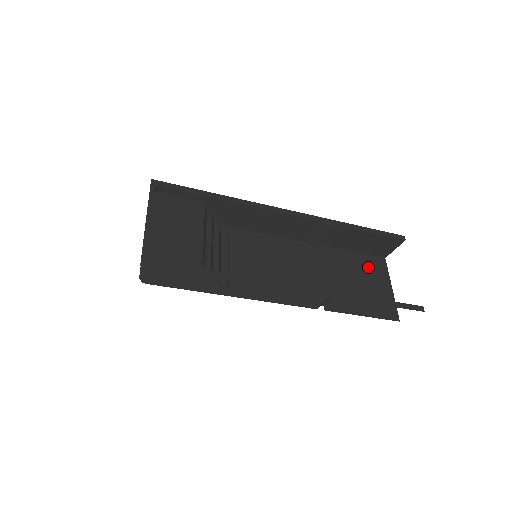
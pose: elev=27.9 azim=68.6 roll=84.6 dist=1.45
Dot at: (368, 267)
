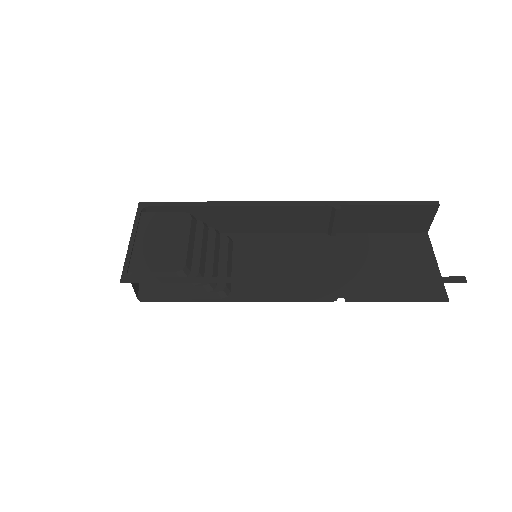
Dot at: (403, 246)
